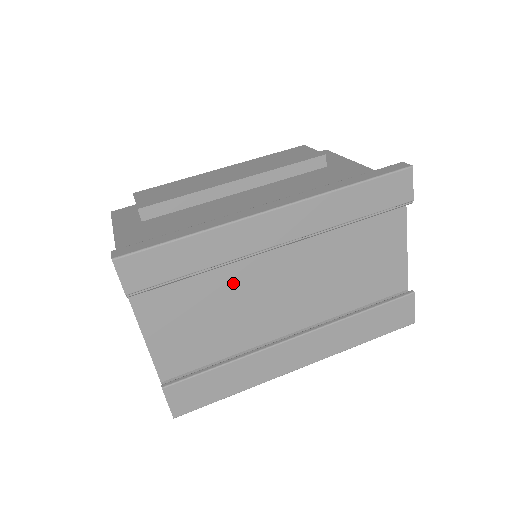
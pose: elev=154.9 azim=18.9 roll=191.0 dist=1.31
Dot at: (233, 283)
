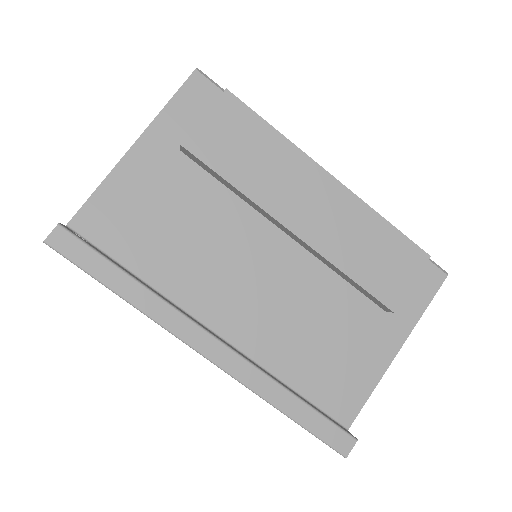
Dot at: occluded
